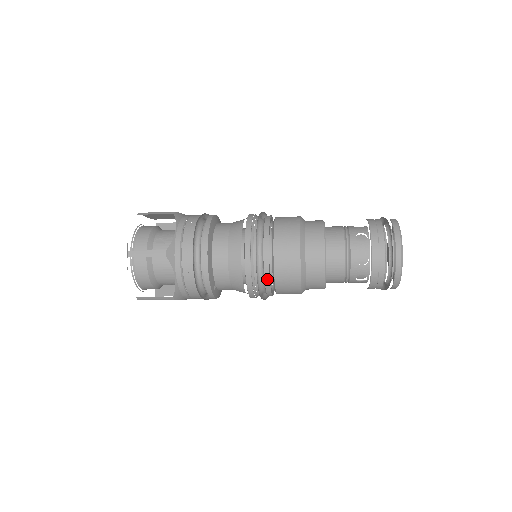
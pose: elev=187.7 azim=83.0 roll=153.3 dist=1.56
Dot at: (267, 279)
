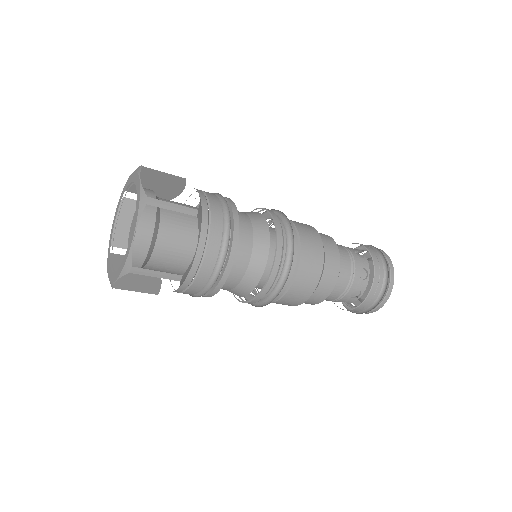
Dot at: (291, 273)
